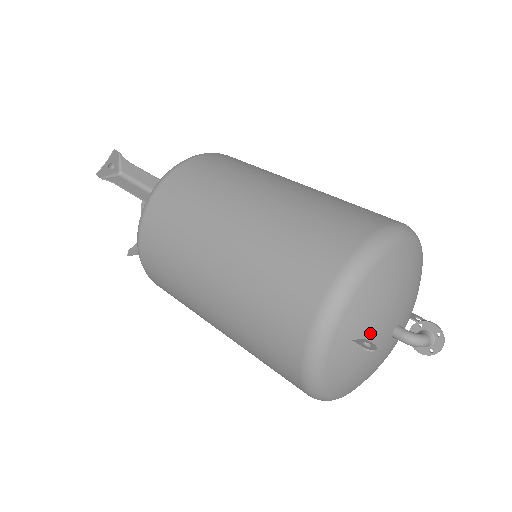
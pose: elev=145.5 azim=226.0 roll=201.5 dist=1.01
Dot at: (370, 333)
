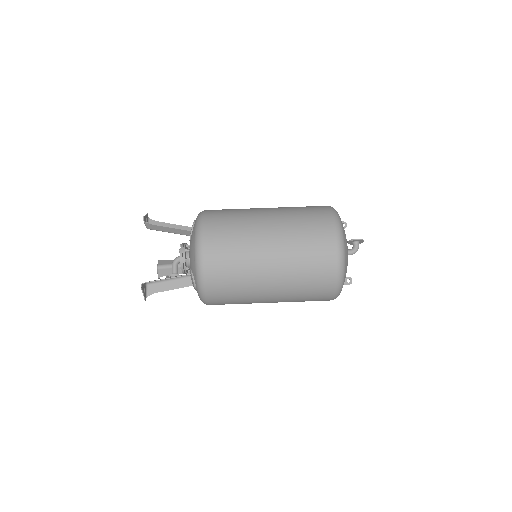
Dot at: occluded
